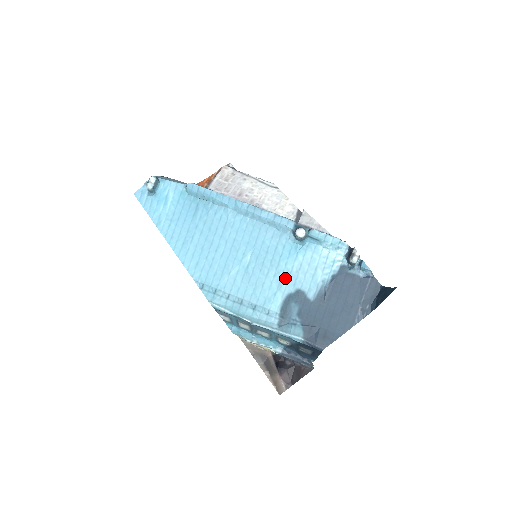
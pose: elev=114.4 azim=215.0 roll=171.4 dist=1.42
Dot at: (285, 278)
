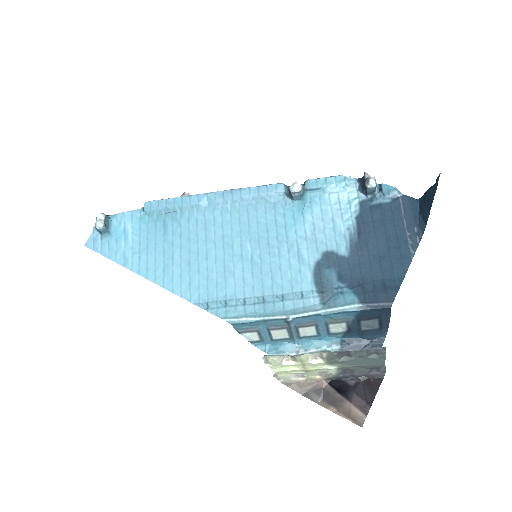
Dot at: (302, 248)
